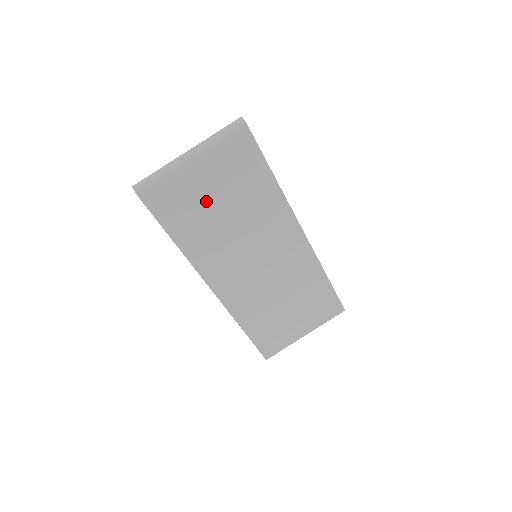
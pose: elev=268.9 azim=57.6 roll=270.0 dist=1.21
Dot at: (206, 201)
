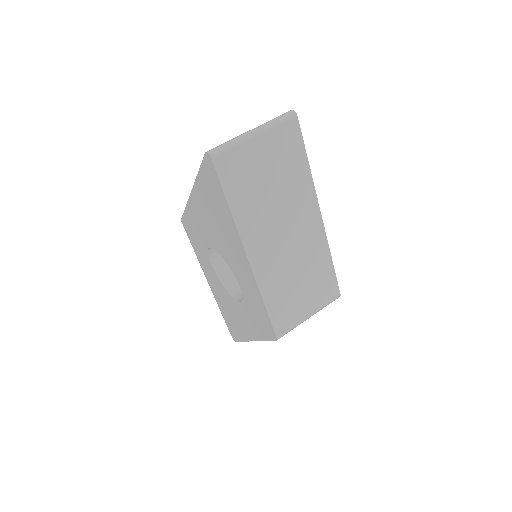
Dot at: (259, 174)
